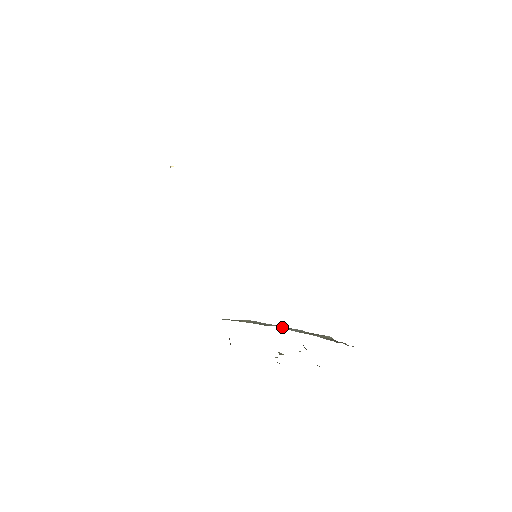
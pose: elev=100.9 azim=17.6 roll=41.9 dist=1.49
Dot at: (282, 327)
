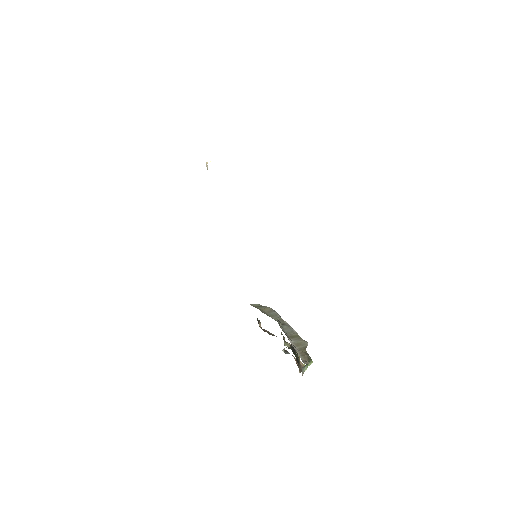
Dot at: (283, 323)
